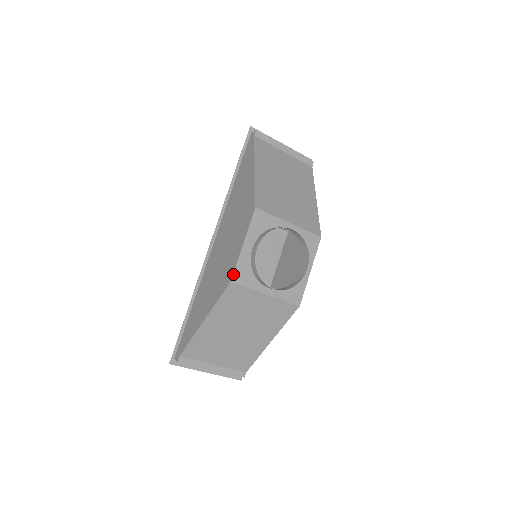
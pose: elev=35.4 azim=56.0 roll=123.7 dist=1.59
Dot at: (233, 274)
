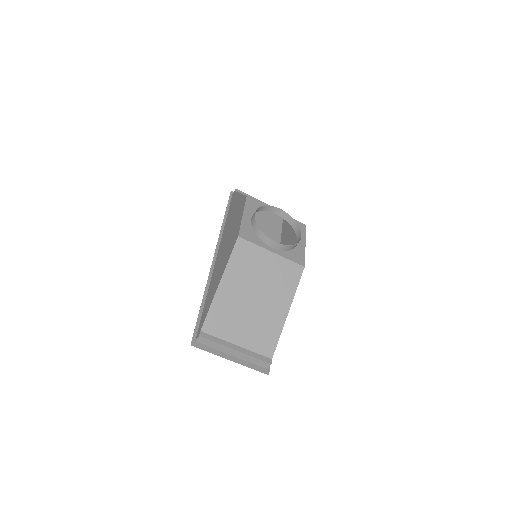
Dot at: (239, 232)
